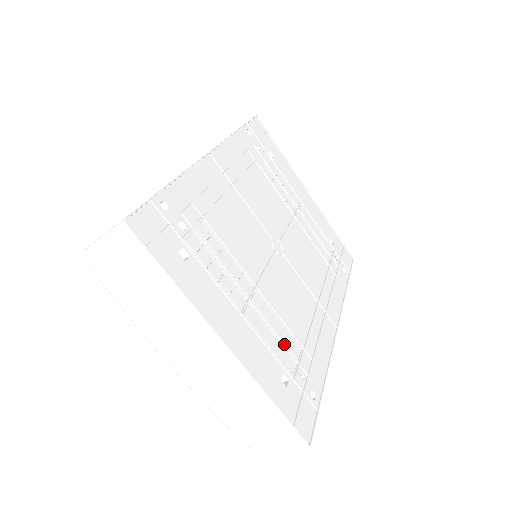
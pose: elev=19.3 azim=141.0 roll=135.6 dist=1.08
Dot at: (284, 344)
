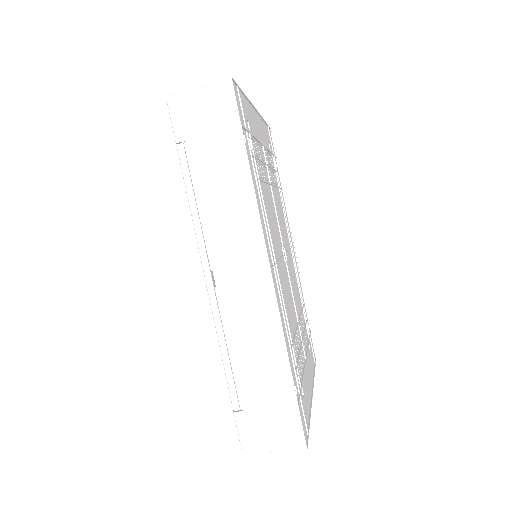
Dot at: occluded
